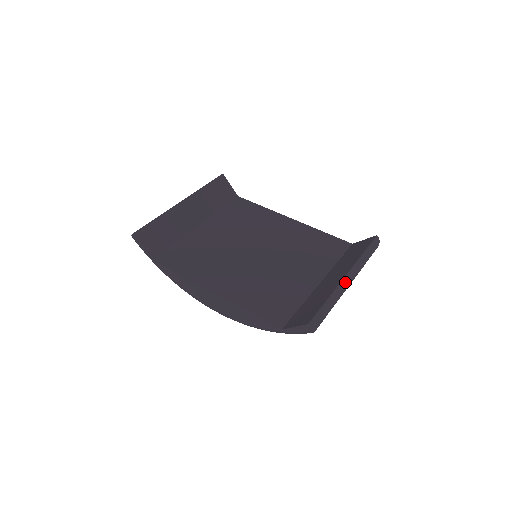
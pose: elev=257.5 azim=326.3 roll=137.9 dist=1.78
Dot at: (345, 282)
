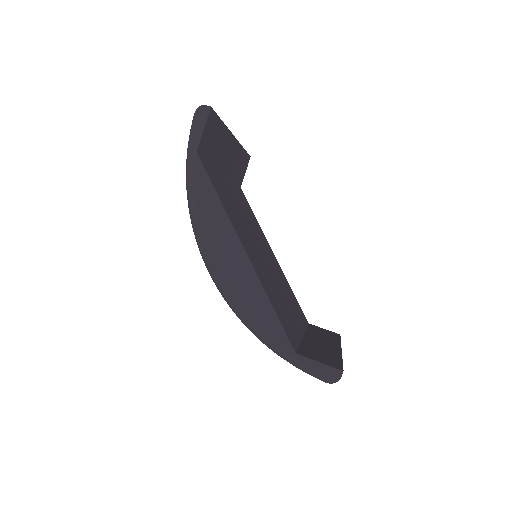
Dot at: occluded
